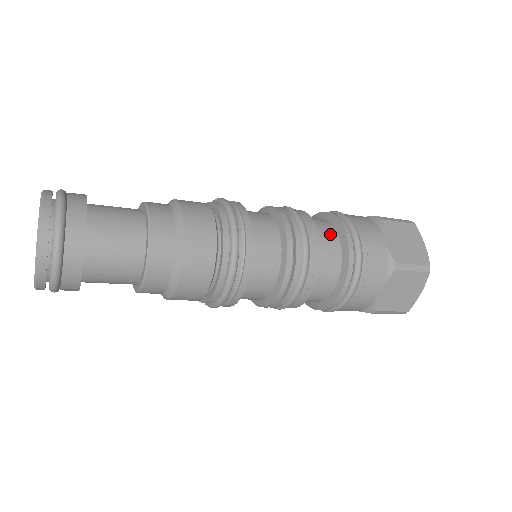
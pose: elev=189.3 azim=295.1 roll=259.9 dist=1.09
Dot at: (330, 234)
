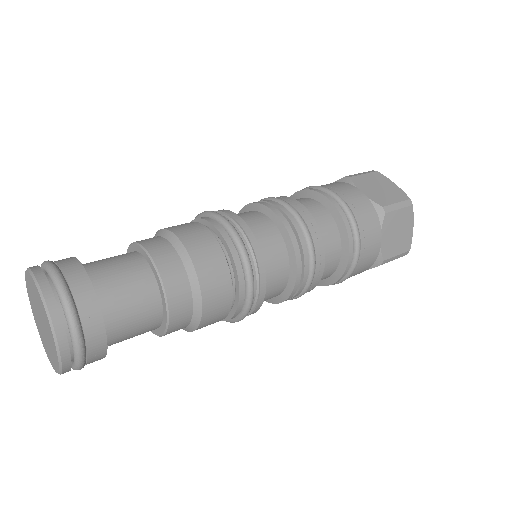
Dot at: (314, 206)
